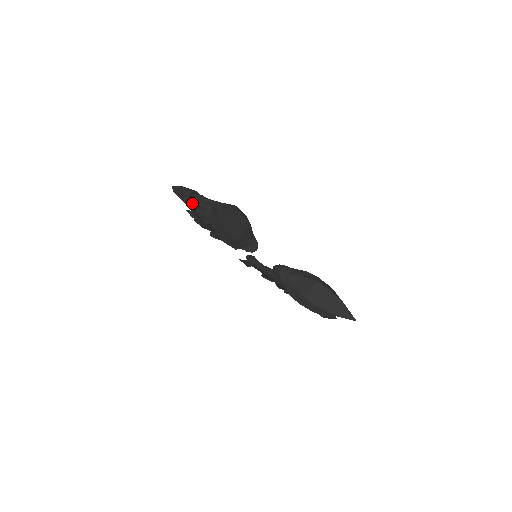
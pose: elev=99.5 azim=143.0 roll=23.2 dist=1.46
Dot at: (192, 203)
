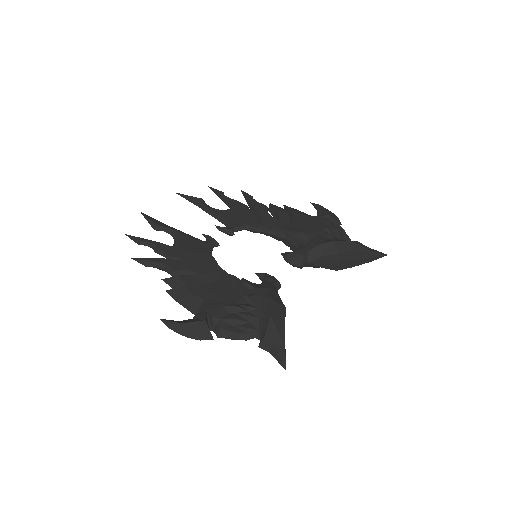
Dot at: occluded
